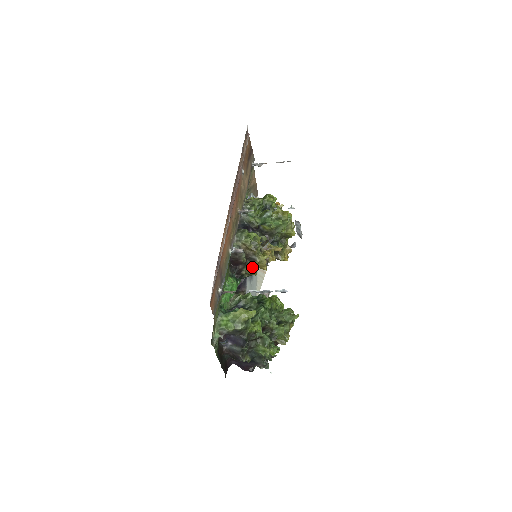
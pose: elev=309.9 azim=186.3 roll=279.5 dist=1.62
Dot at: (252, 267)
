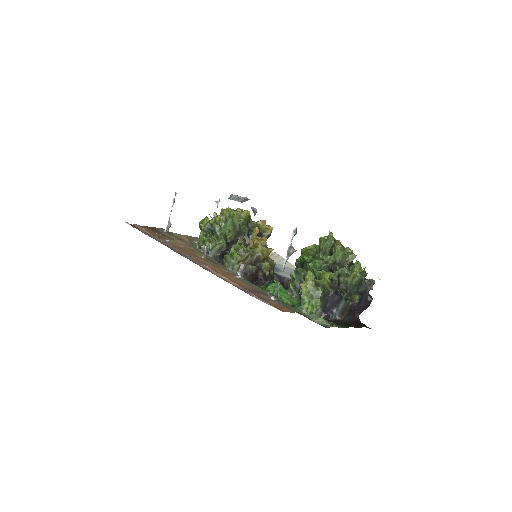
Dot at: occluded
